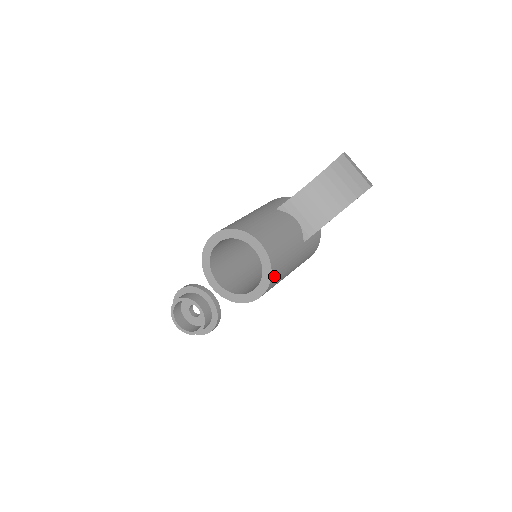
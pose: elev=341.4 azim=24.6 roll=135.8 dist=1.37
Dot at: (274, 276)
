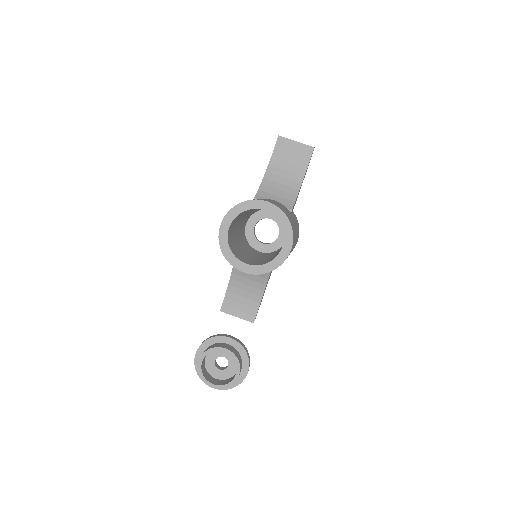
Dot at: (292, 226)
